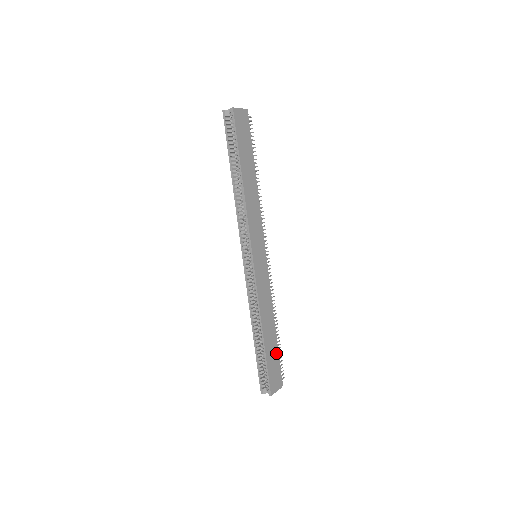
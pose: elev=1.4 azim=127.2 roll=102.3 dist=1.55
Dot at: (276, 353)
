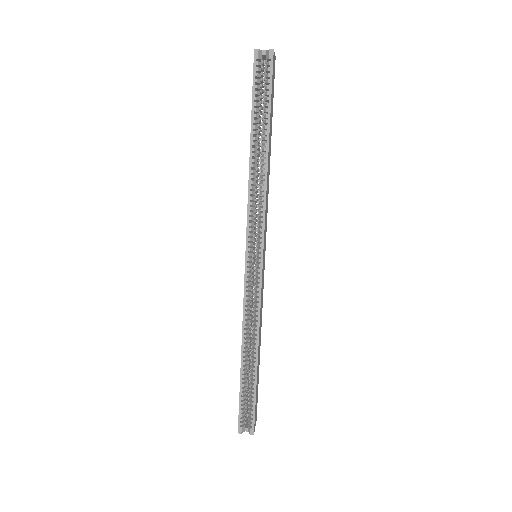
Dot at: (258, 379)
